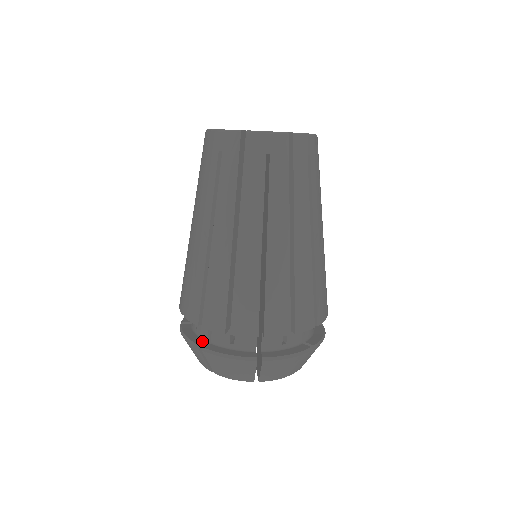
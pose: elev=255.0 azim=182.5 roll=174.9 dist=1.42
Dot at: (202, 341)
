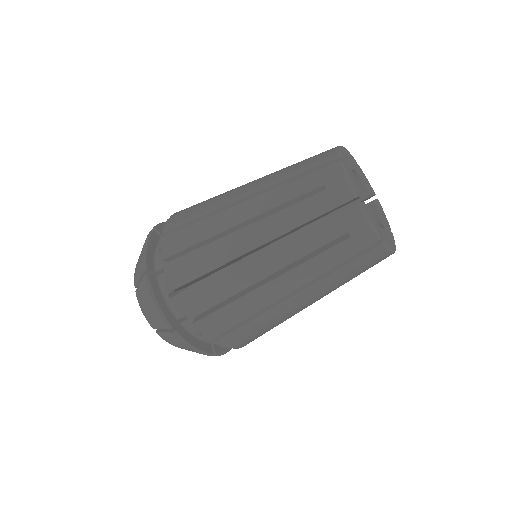
Dot at: (173, 318)
